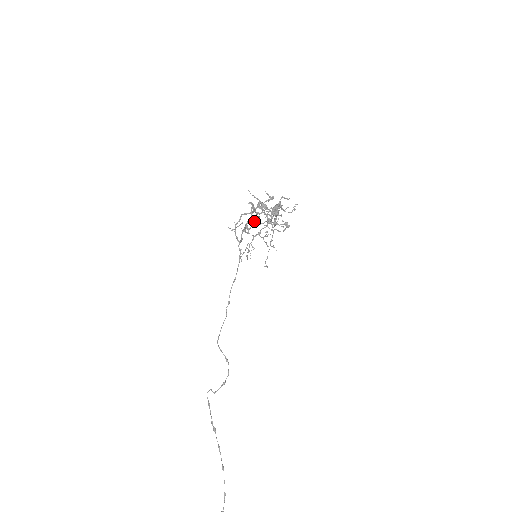
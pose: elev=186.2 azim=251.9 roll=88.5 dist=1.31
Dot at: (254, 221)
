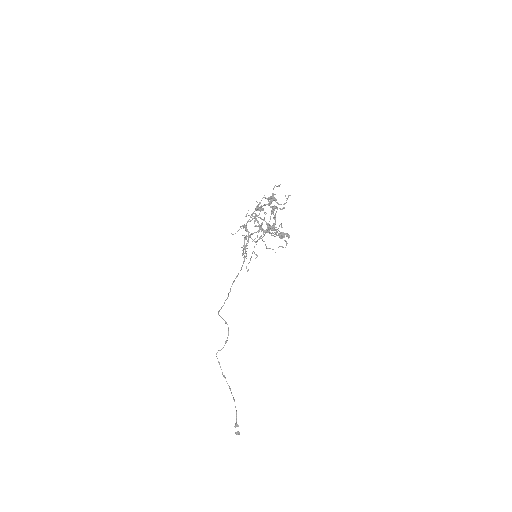
Dot at: occluded
